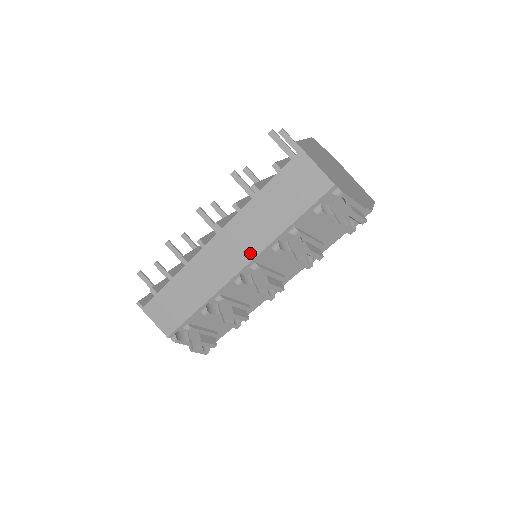
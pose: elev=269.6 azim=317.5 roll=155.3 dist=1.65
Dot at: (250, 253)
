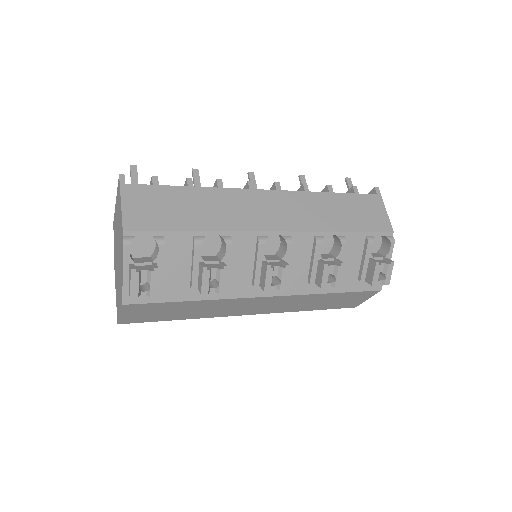
Dot at: (294, 225)
